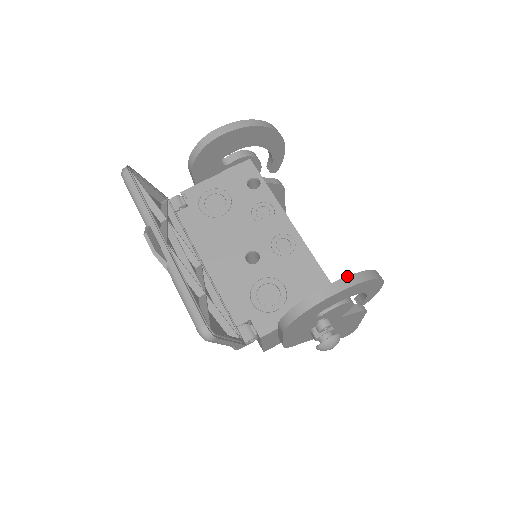
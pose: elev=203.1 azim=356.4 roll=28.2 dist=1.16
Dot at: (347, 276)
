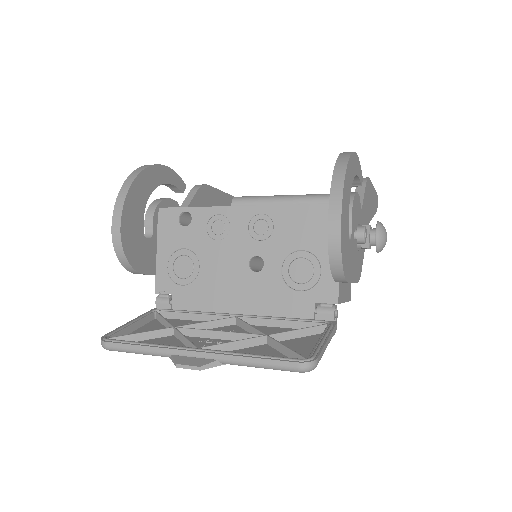
Dot at: (330, 191)
